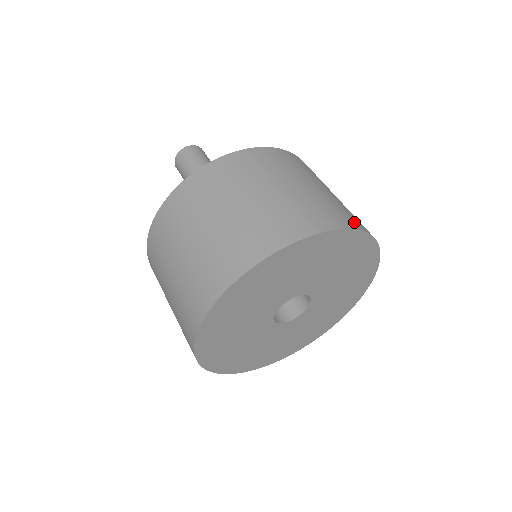
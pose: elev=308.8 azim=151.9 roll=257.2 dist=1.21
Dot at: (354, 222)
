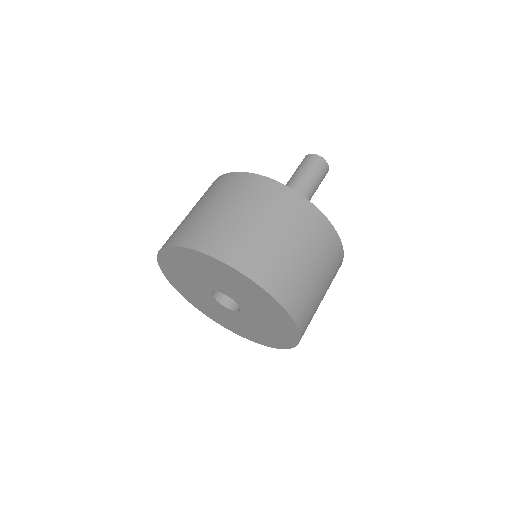
Dot at: (203, 243)
